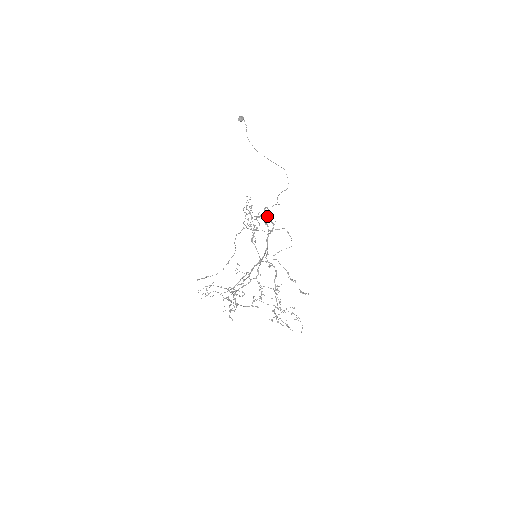
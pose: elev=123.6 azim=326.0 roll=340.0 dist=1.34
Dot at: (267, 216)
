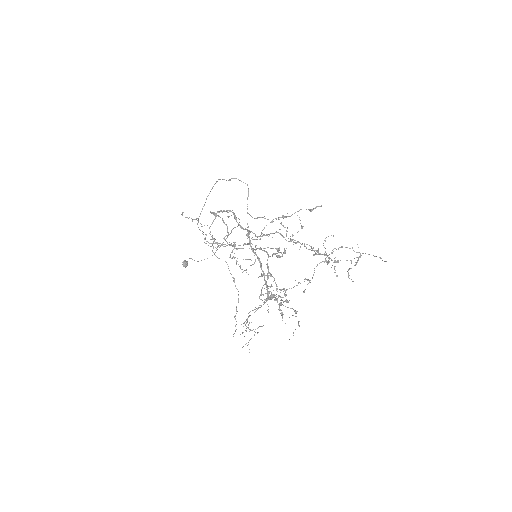
Dot at: (217, 212)
